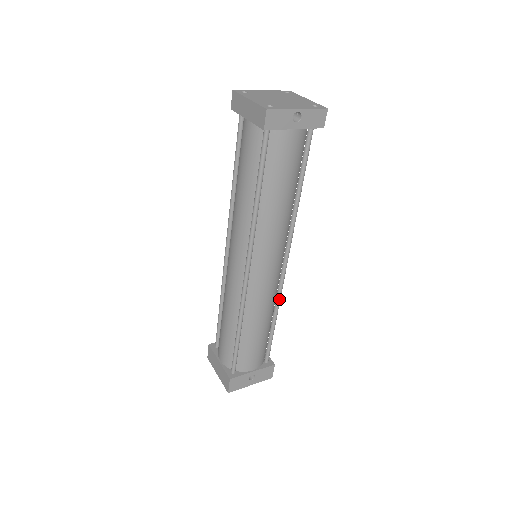
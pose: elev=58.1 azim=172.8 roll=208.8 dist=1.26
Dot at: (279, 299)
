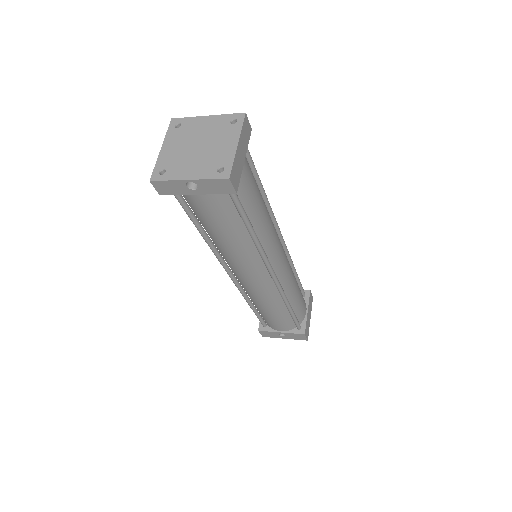
Dot at: (283, 297)
